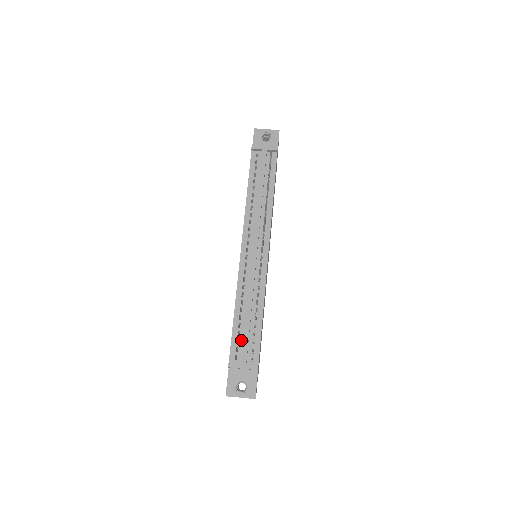
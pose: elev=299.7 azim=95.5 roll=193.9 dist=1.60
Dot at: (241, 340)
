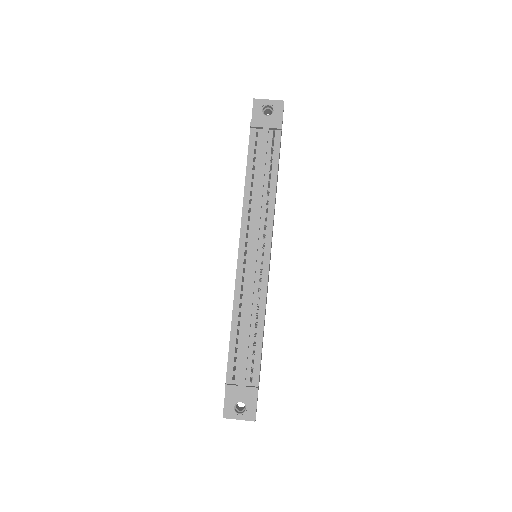
Dot at: (239, 358)
